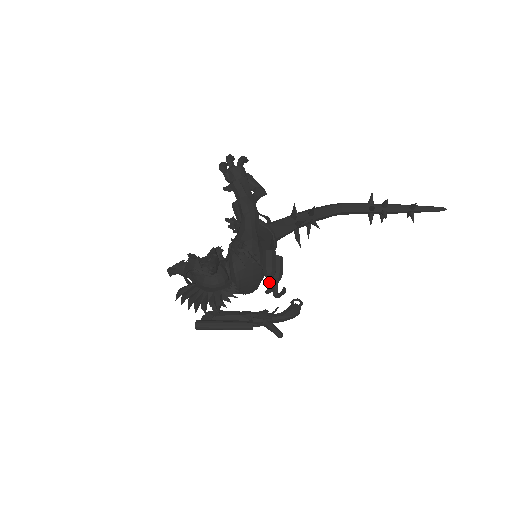
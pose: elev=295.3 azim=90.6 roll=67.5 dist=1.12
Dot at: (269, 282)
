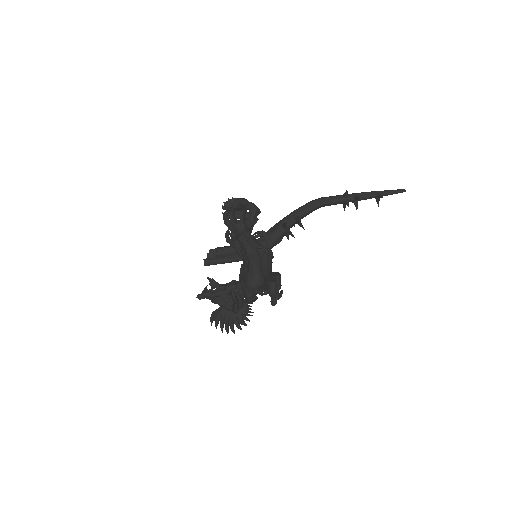
Dot at: (274, 301)
